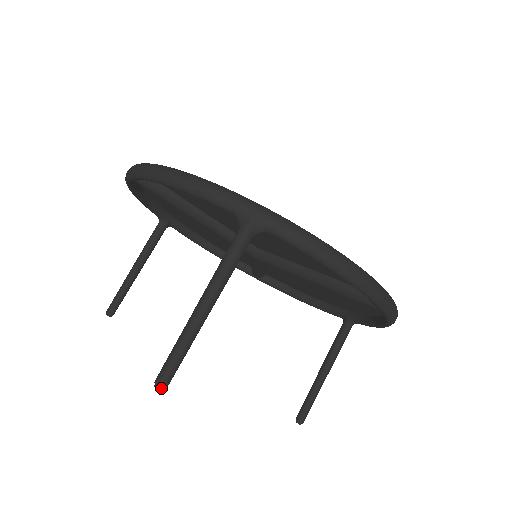
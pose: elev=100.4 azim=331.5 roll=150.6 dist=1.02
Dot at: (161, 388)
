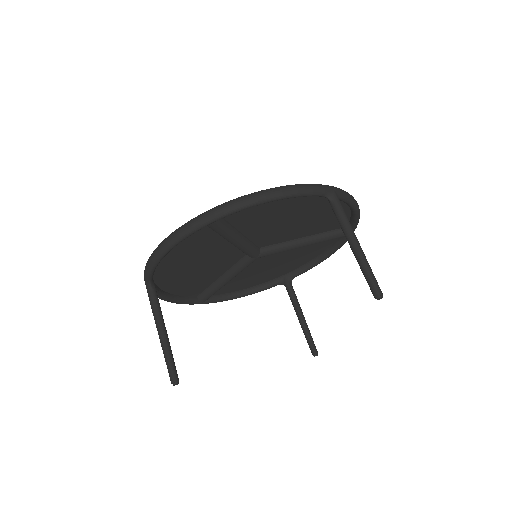
Dot at: (382, 296)
